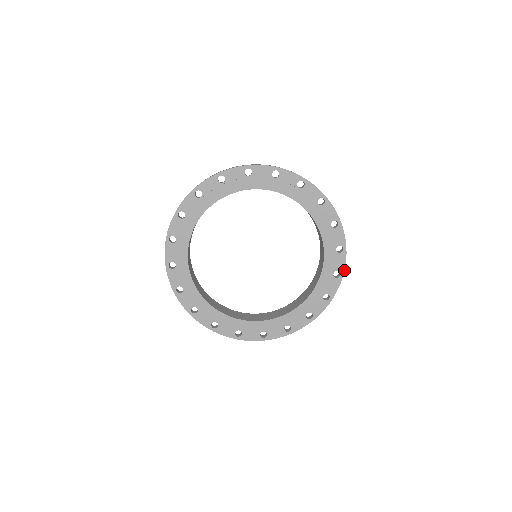
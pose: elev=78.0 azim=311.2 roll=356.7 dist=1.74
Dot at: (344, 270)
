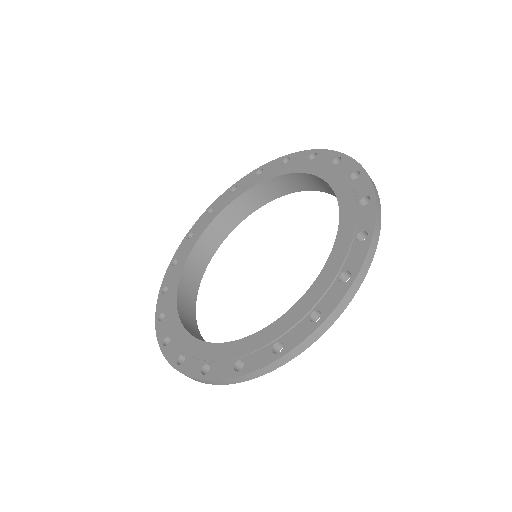
Dot at: (360, 165)
